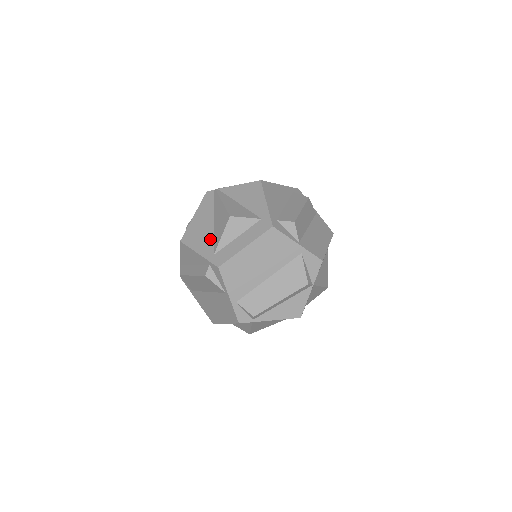
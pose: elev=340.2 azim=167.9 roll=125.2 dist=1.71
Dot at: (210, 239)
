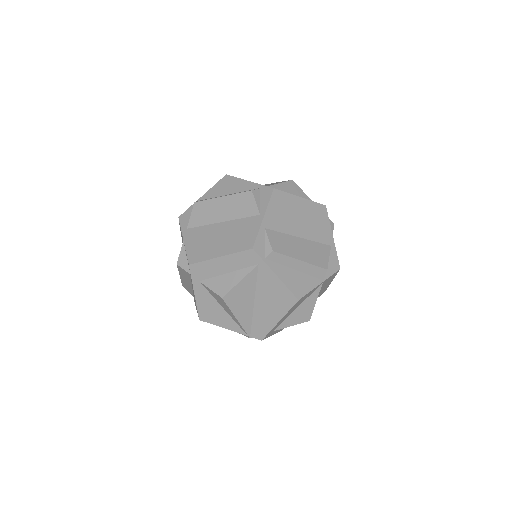
Dot at: occluded
